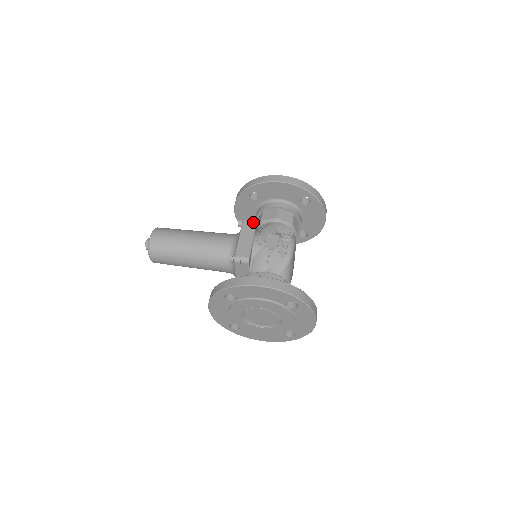
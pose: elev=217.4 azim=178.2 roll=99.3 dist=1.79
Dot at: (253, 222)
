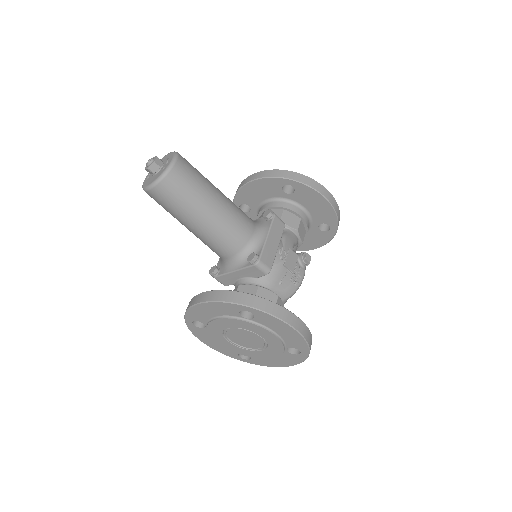
Dot at: (283, 224)
